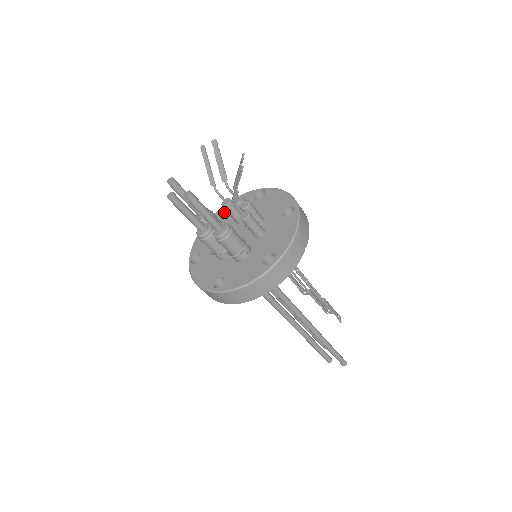
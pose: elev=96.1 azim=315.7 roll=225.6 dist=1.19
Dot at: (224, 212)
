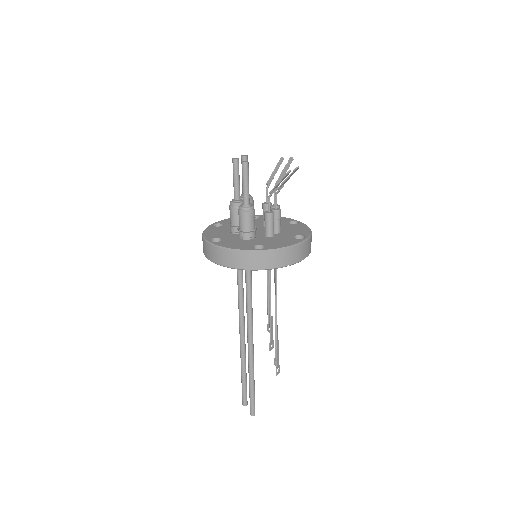
Dot at: (262, 217)
